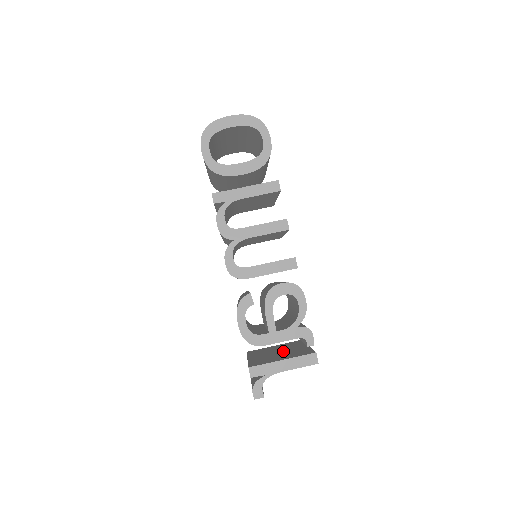
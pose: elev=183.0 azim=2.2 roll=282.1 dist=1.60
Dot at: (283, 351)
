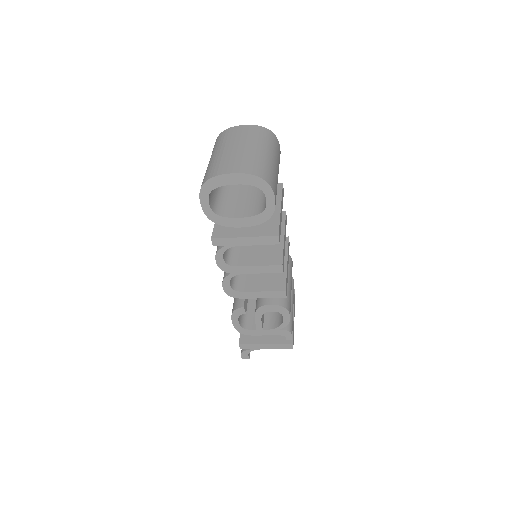
Dot at: occluded
